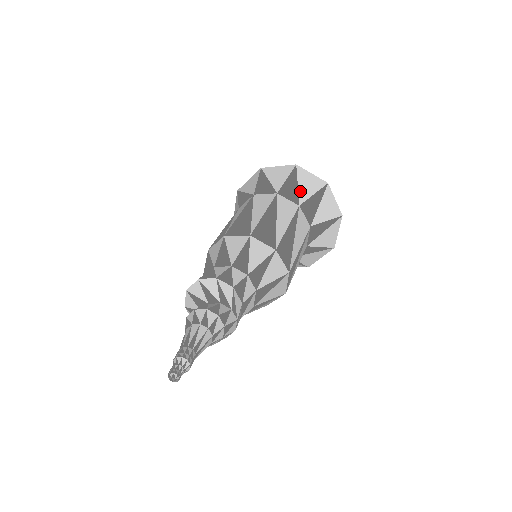
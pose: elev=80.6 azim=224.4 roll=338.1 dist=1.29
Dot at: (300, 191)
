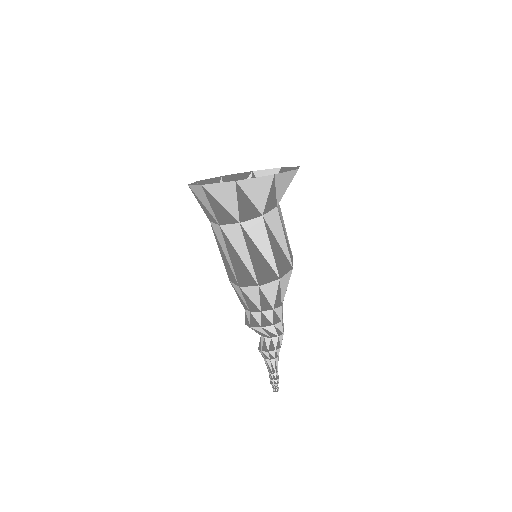
Dot at: (228, 209)
